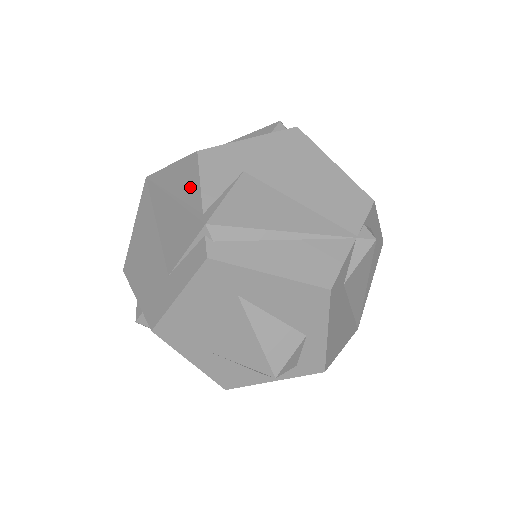
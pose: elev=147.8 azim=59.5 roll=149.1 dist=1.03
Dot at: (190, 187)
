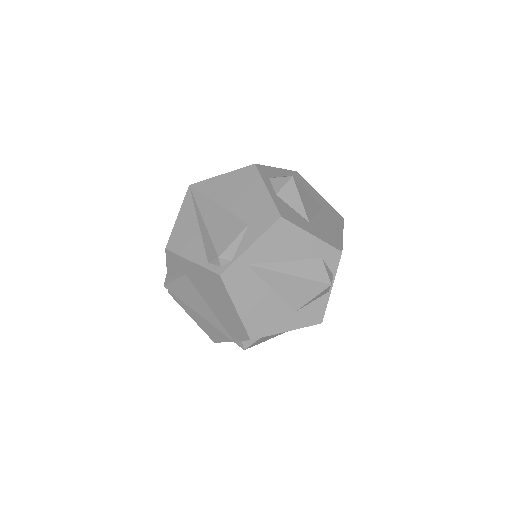
Dot at: occluded
